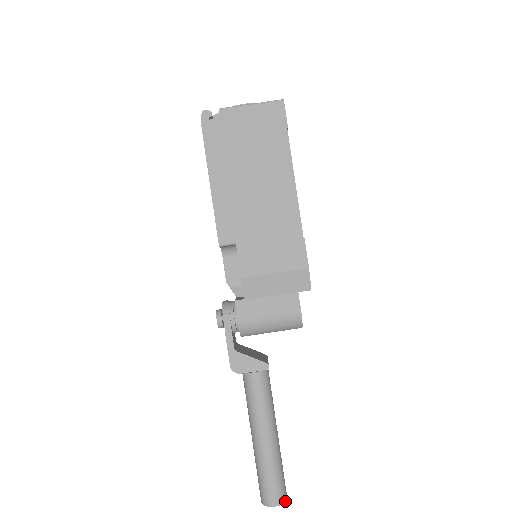
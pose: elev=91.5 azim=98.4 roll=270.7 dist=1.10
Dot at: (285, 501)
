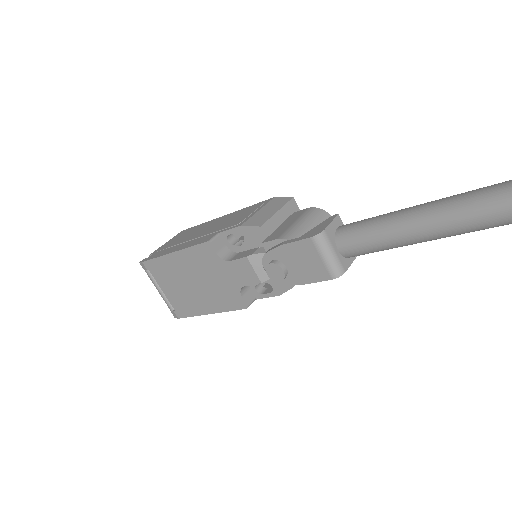
Dot at: out of frame
